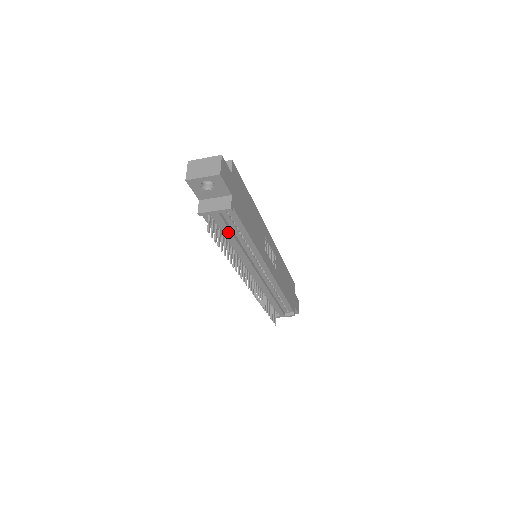
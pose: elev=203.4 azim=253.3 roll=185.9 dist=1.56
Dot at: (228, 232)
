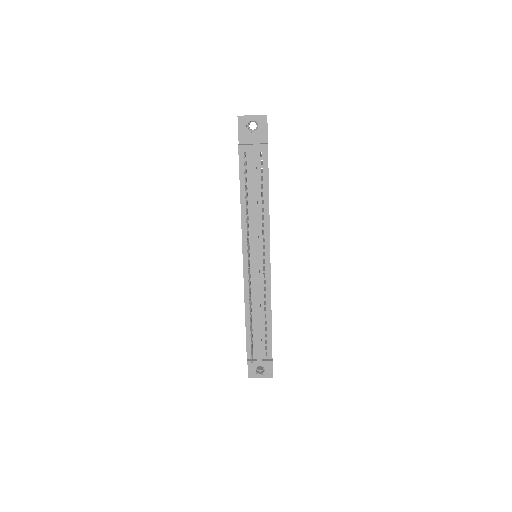
Dot at: (254, 179)
